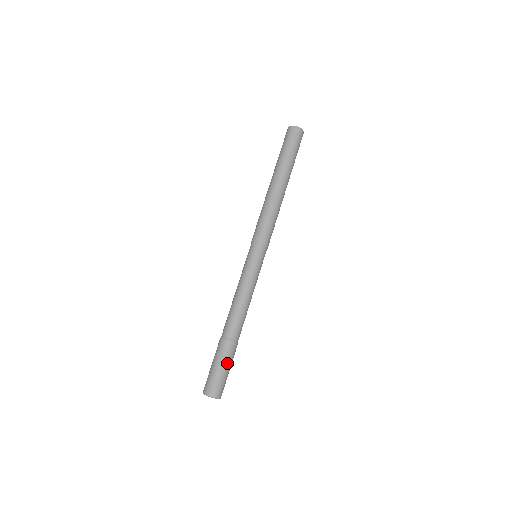
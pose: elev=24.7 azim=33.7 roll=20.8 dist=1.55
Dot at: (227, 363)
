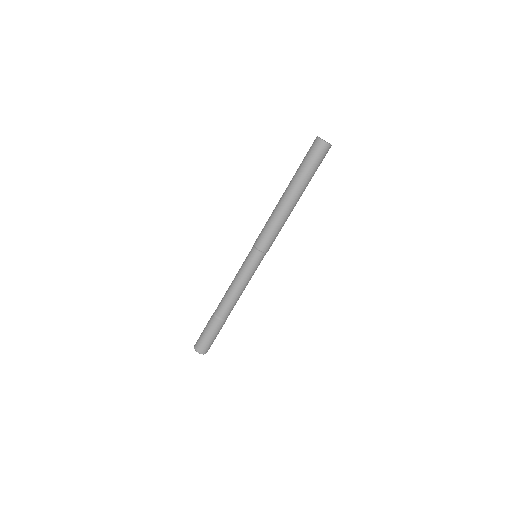
Dot at: occluded
